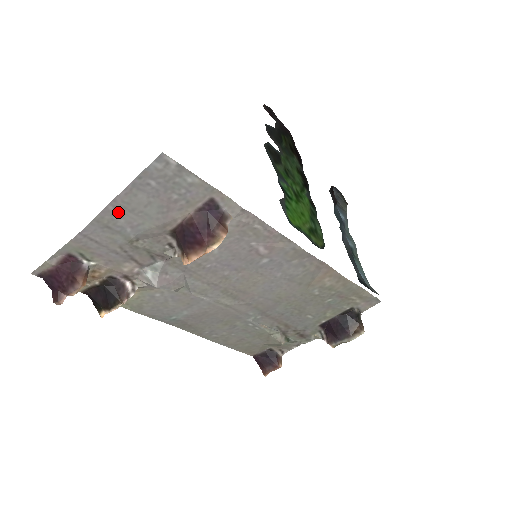
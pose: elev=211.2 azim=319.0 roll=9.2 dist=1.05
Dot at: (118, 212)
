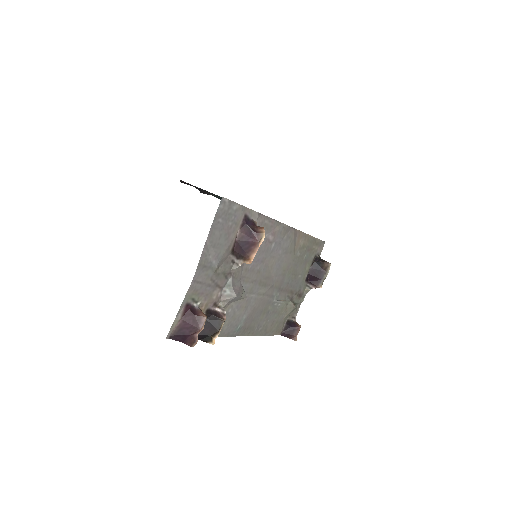
Dot at: (208, 252)
